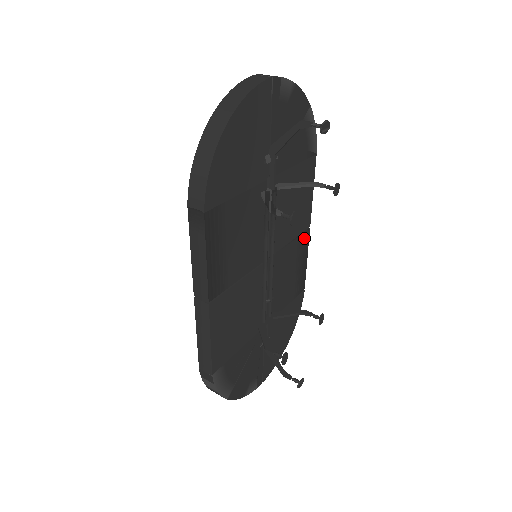
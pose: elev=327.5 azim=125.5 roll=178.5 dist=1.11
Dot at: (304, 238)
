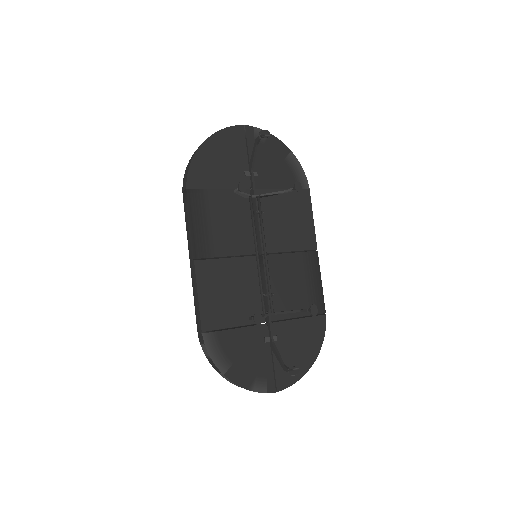
Dot at: (311, 257)
